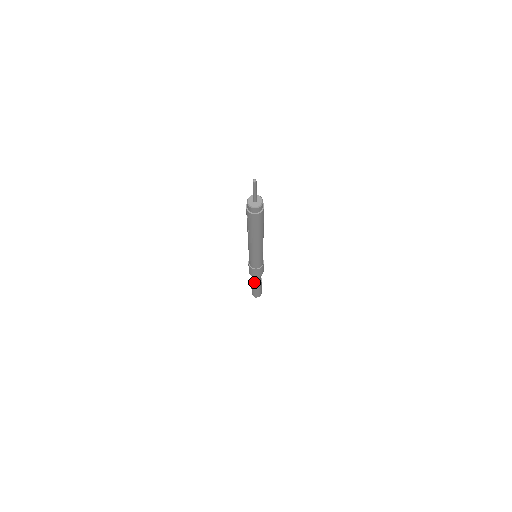
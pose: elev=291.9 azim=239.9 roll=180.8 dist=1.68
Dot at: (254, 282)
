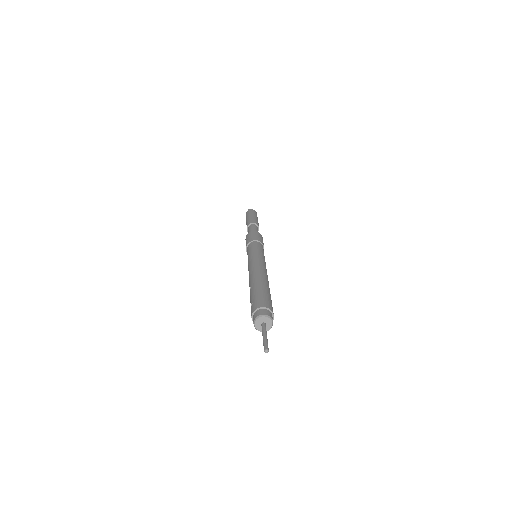
Dot at: (248, 230)
